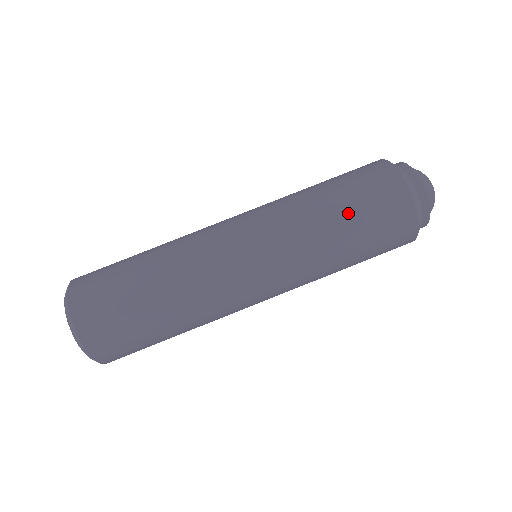
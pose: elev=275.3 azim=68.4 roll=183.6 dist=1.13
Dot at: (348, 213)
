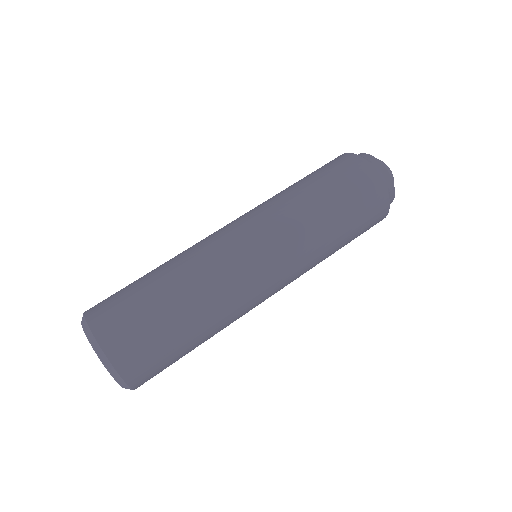
Dot at: (340, 209)
